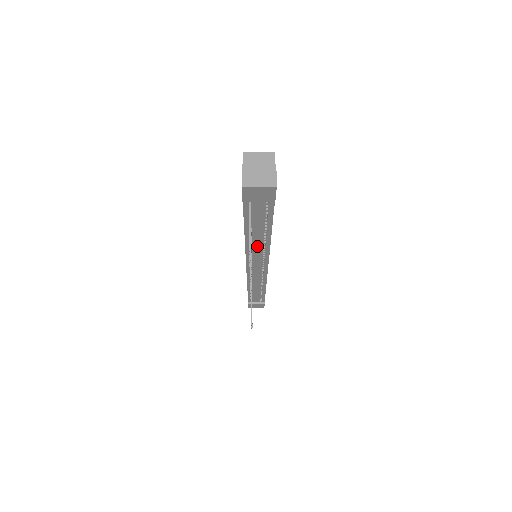
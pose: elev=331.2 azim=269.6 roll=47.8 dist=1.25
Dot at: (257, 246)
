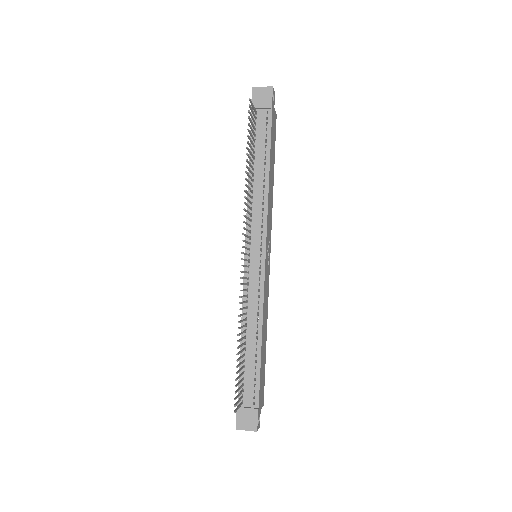
Dot at: (257, 197)
